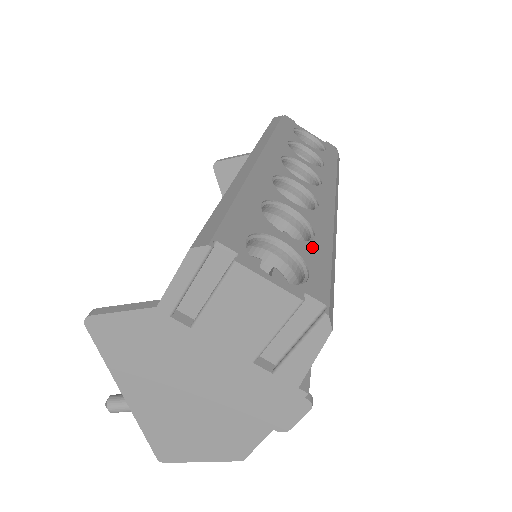
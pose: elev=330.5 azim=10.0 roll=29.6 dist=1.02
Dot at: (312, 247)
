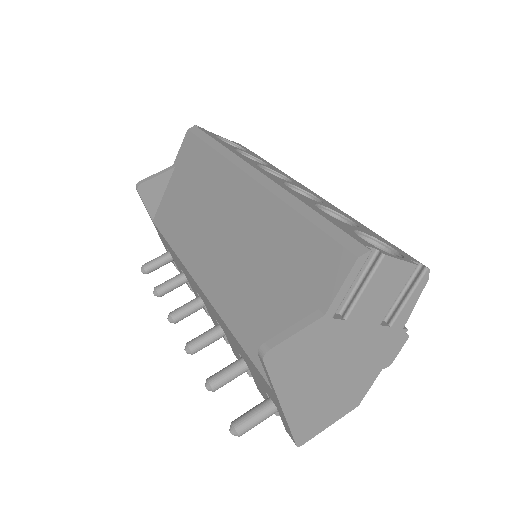
Dot at: (365, 229)
